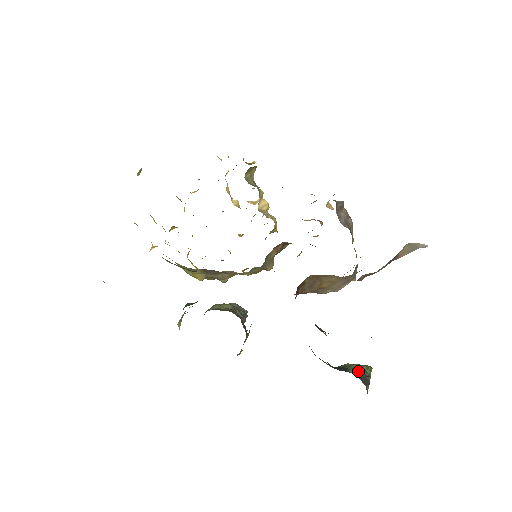
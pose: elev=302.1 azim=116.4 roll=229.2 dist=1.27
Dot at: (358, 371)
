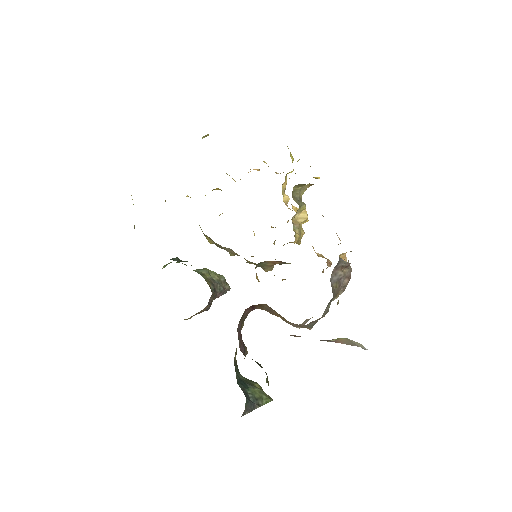
Dot at: (255, 396)
